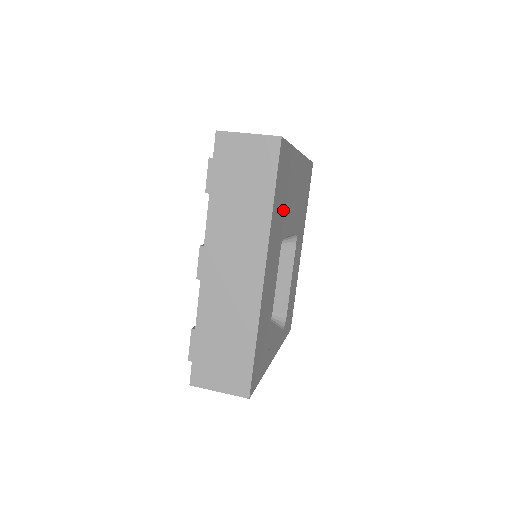
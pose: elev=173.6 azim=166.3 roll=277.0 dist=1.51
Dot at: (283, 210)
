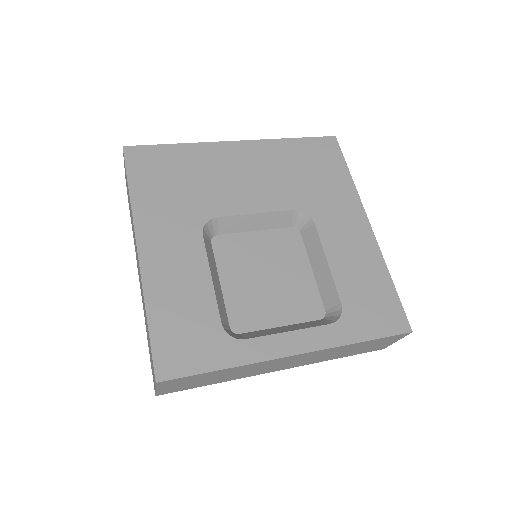
Dot at: (186, 194)
